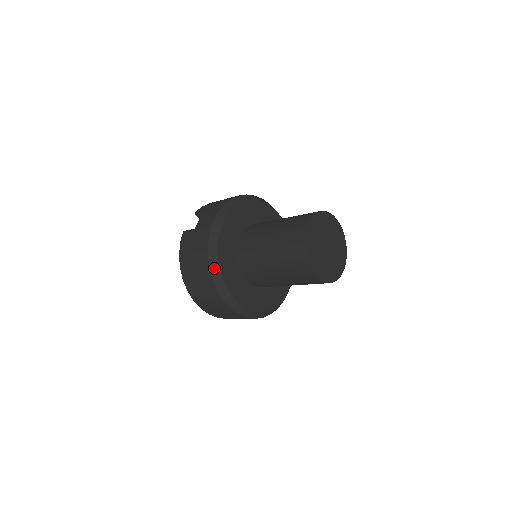
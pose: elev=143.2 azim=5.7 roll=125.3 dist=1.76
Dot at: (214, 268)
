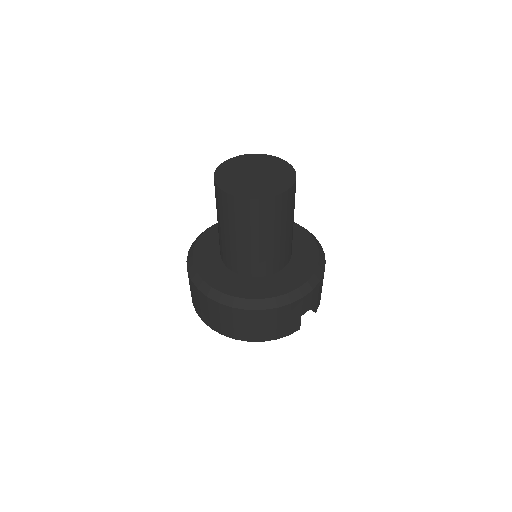
Dot at: (189, 262)
